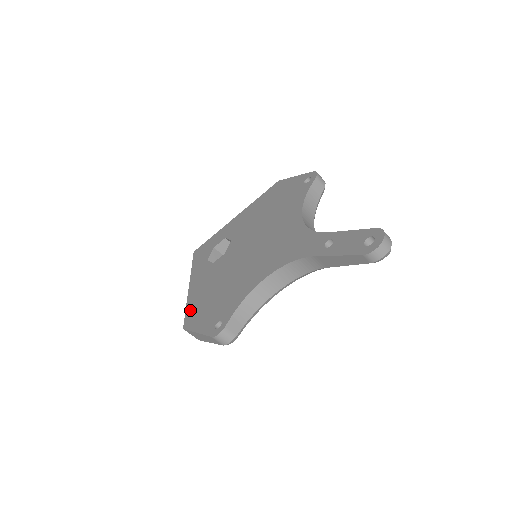
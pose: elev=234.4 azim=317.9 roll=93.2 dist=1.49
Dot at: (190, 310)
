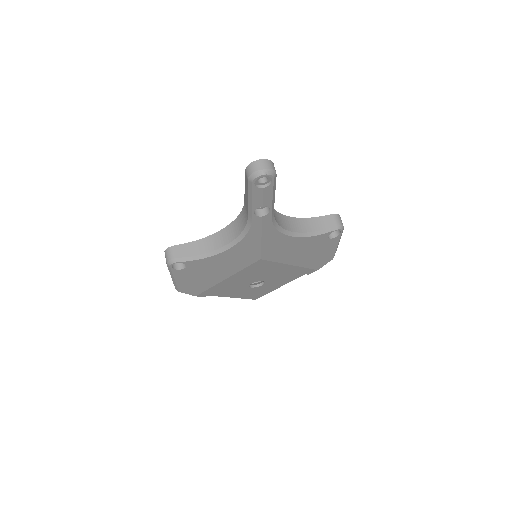
Dot at: occluded
